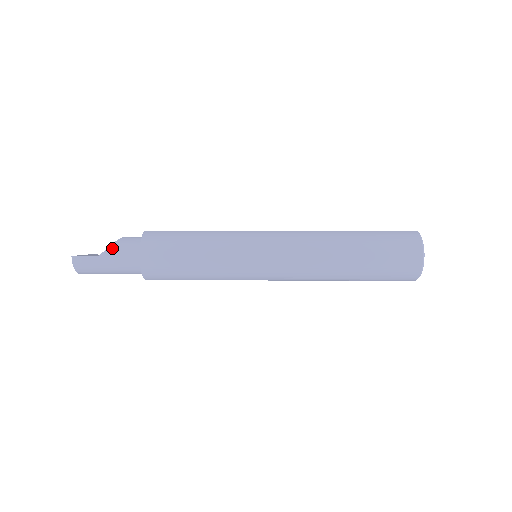
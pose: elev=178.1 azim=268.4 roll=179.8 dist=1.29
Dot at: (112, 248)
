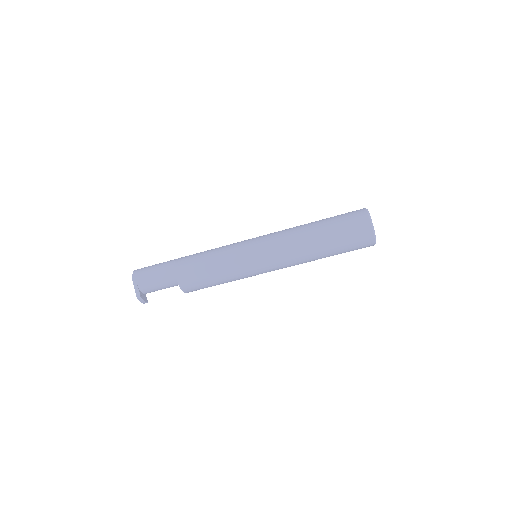
Dot at: occluded
